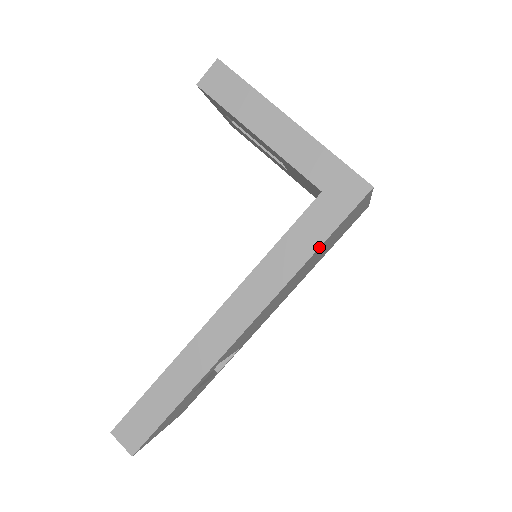
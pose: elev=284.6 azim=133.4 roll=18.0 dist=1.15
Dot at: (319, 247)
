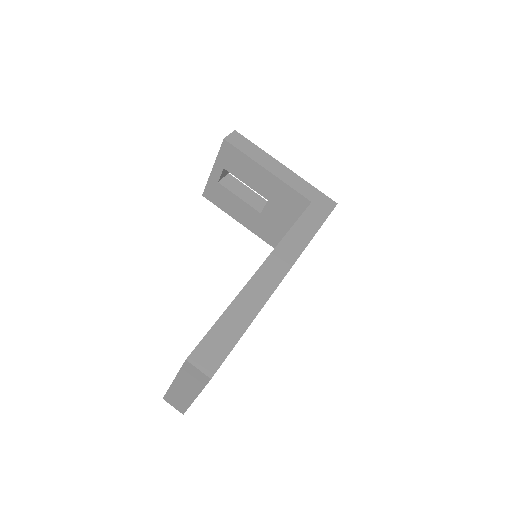
Dot at: occluded
